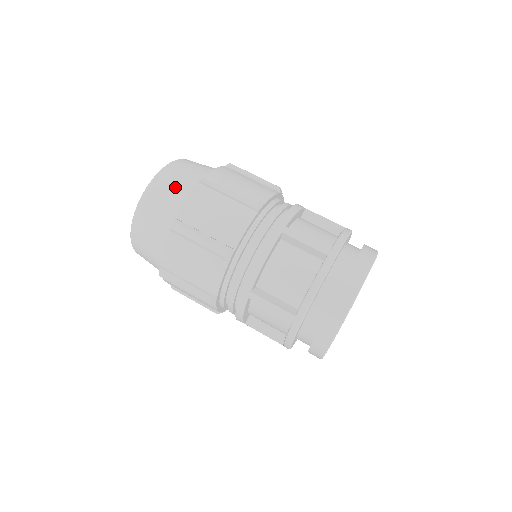
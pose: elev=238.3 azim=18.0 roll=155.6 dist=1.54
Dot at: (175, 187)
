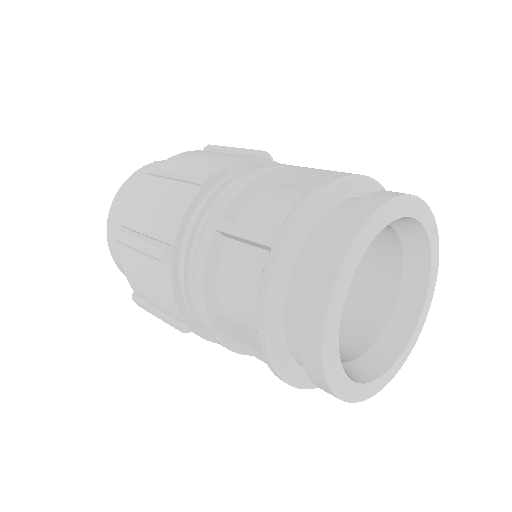
Dot at: occluded
